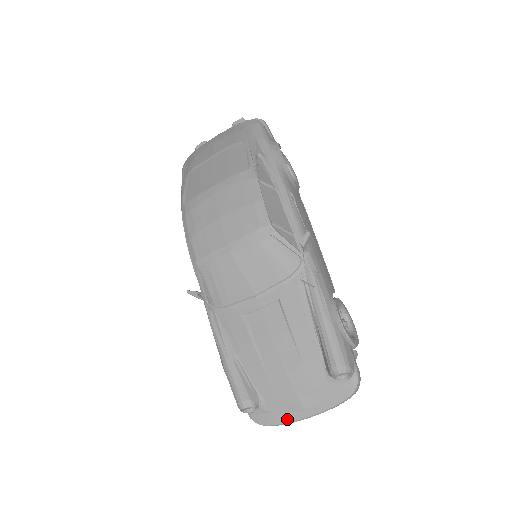
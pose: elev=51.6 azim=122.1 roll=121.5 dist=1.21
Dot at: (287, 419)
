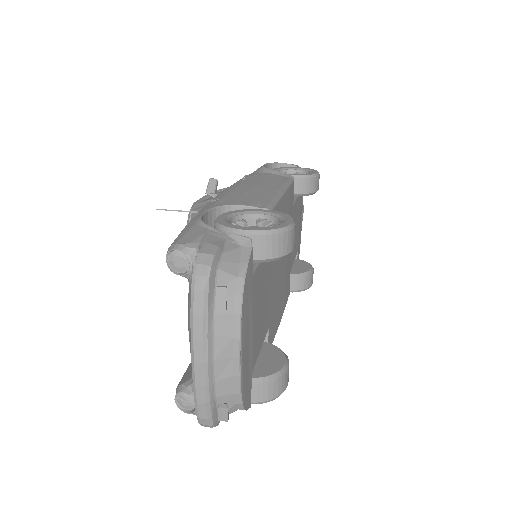
Dot at: (193, 385)
